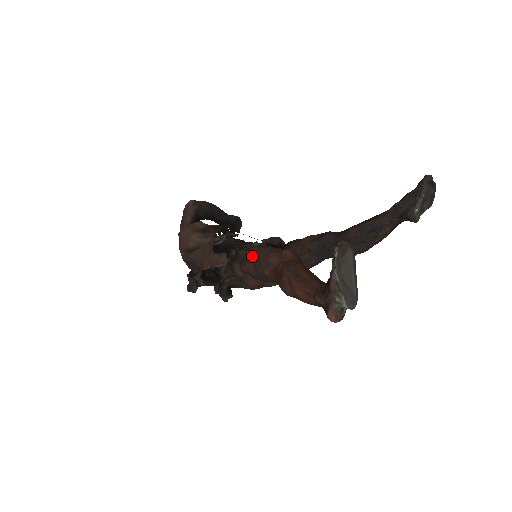
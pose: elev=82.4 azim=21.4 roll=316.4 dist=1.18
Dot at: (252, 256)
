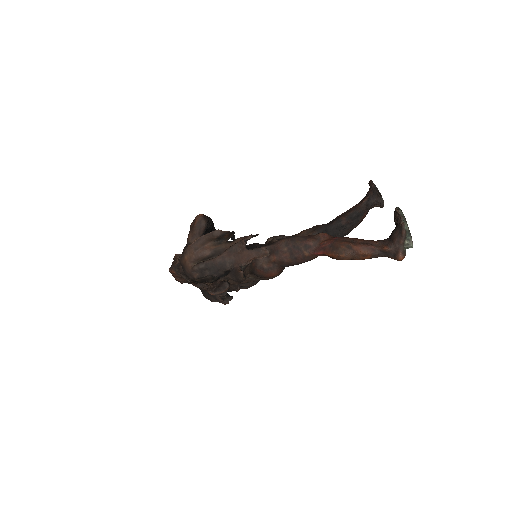
Dot at: (287, 245)
